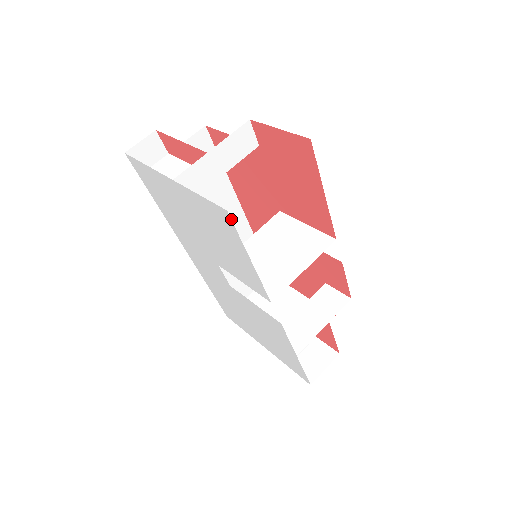
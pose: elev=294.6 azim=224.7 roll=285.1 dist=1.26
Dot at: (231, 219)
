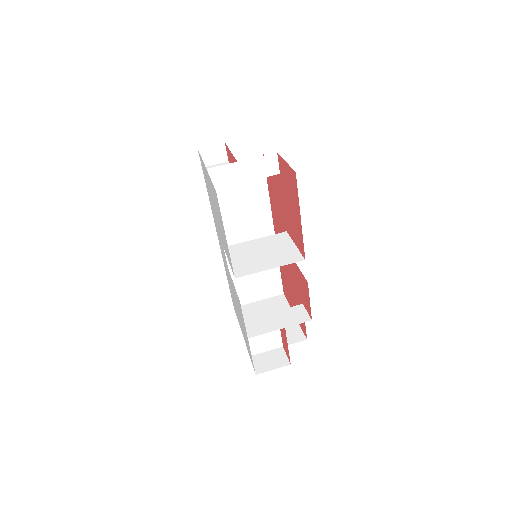
Dot at: (262, 231)
